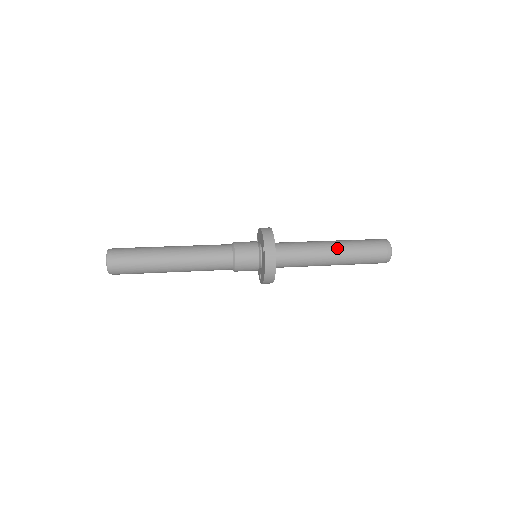
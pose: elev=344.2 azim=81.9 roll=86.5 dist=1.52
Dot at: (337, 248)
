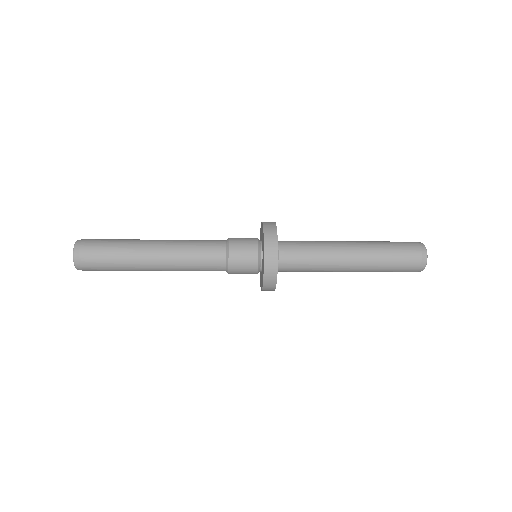
Dot at: (356, 244)
